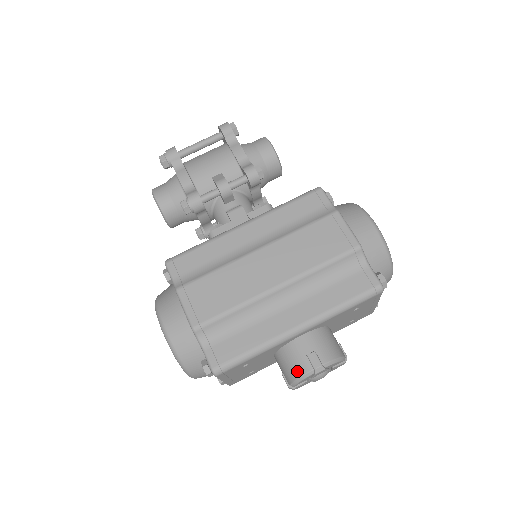
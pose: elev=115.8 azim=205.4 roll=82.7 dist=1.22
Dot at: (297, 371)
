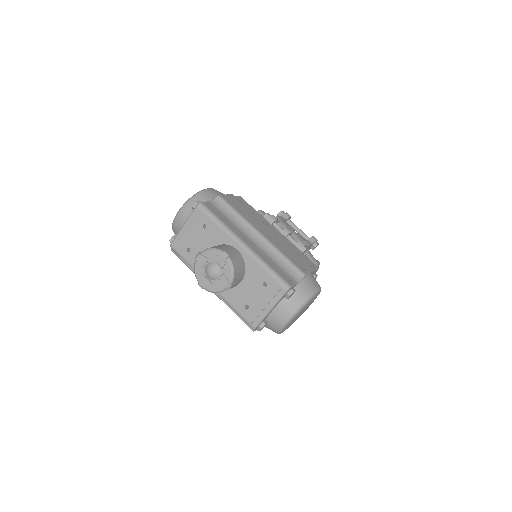
Dot at: (216, 247)
